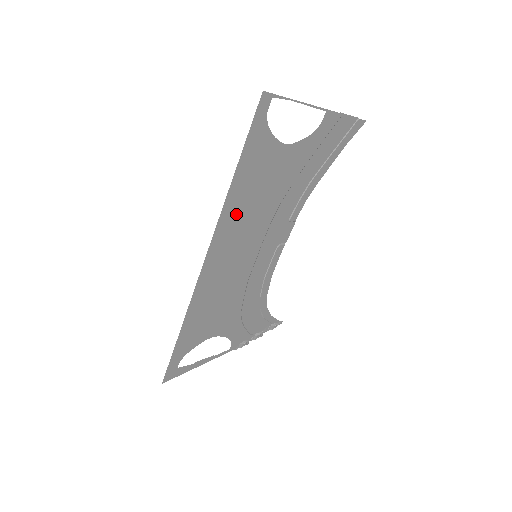
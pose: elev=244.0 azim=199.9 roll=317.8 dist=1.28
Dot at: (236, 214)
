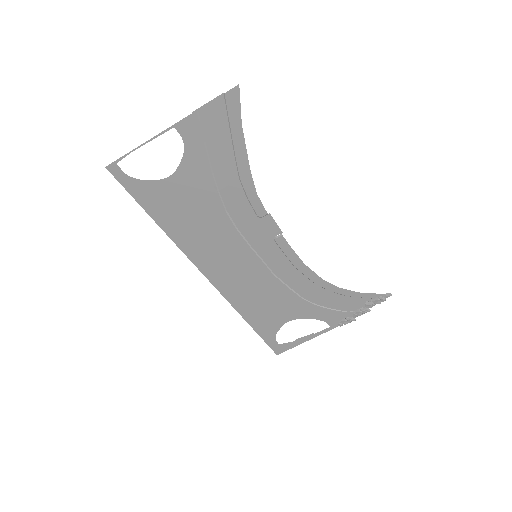
Dot at: (191, 240)
